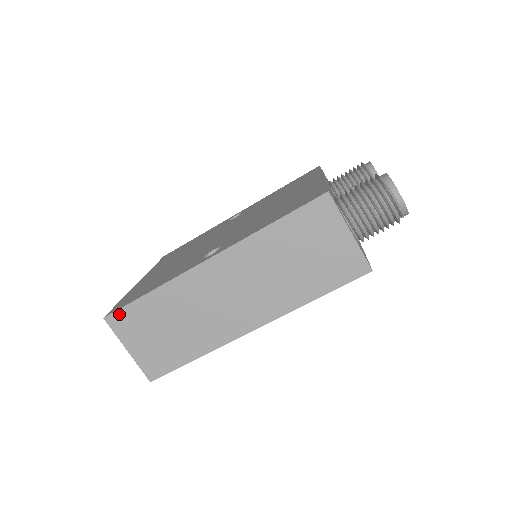
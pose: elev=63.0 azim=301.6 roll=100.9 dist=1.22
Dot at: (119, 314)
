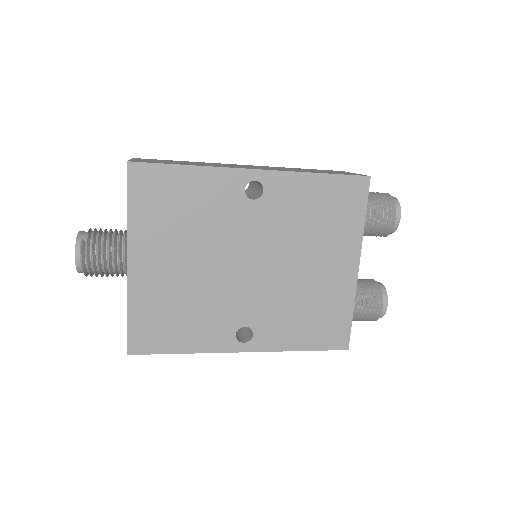
Dot at: (144, 353)
